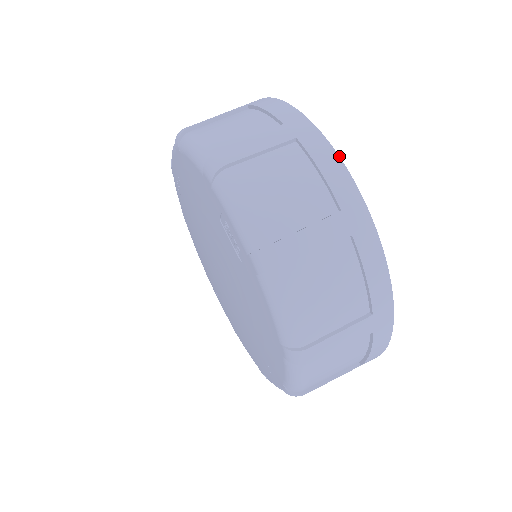
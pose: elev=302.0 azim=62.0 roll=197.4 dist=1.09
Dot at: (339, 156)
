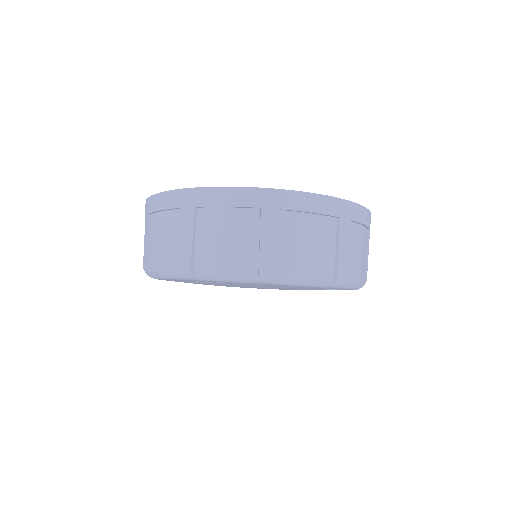
Dot at: (365, 207)
